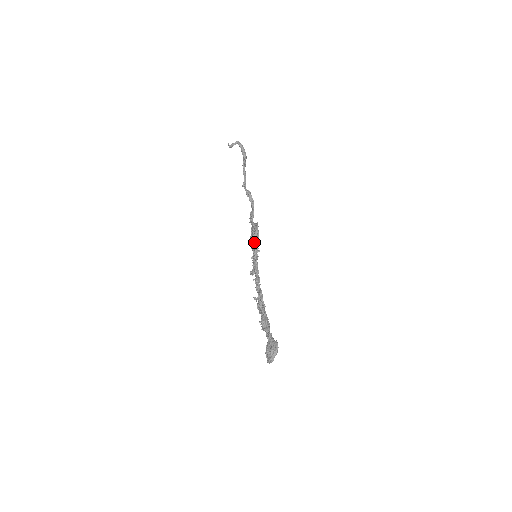
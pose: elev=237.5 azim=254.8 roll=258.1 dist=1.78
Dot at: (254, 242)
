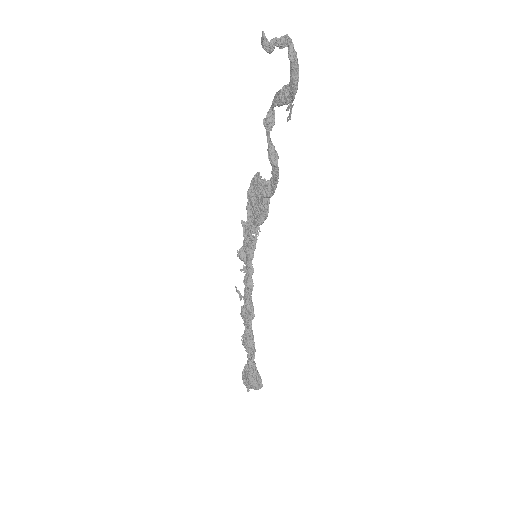
Dot at: (256, 218)
